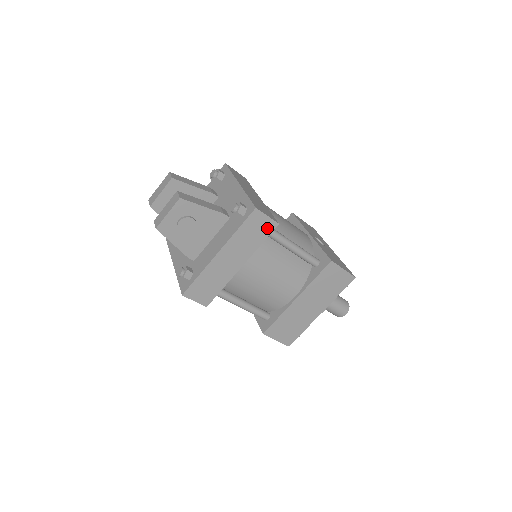
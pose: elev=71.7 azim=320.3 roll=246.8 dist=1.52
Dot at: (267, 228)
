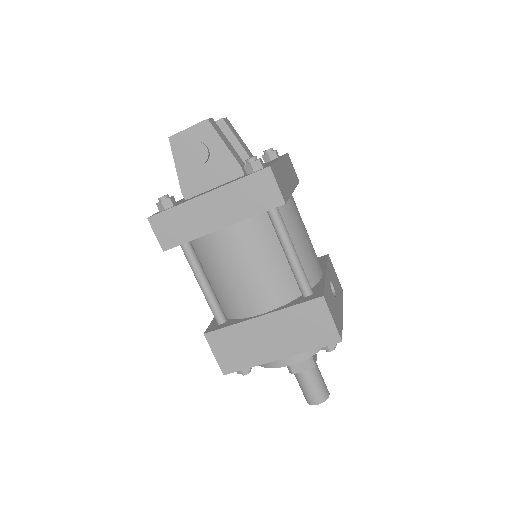
Dot at: (270, 200)
